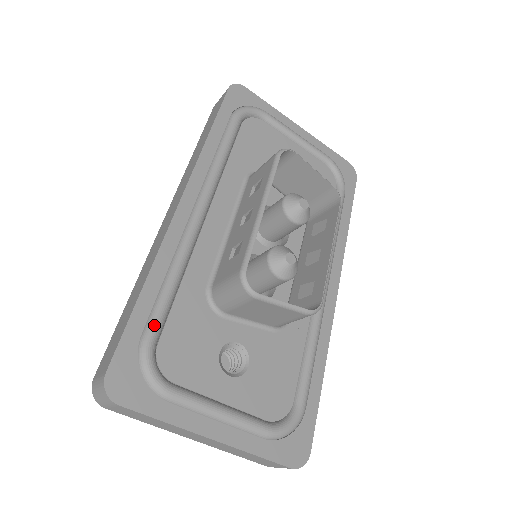
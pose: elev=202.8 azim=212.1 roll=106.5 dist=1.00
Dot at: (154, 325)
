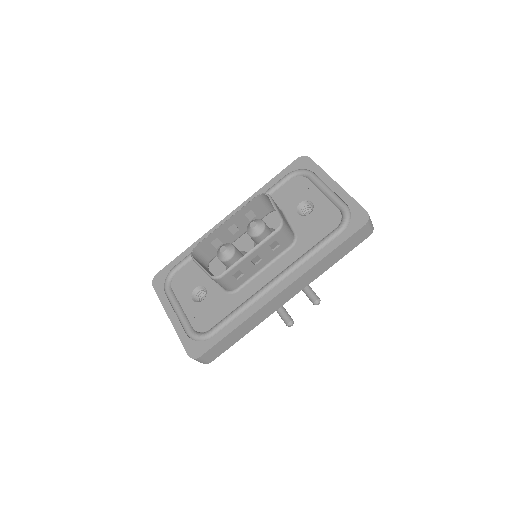
Dot at: (179, 264)
